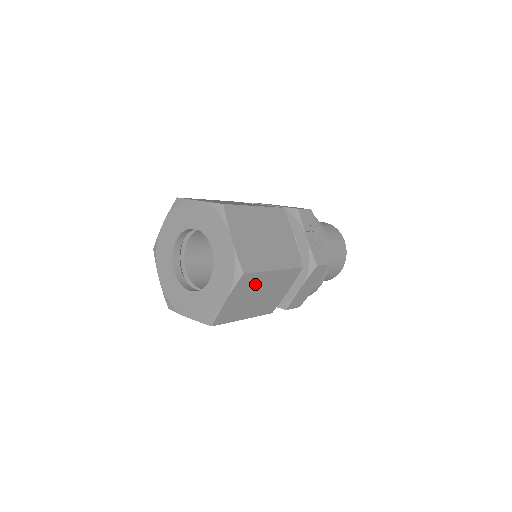
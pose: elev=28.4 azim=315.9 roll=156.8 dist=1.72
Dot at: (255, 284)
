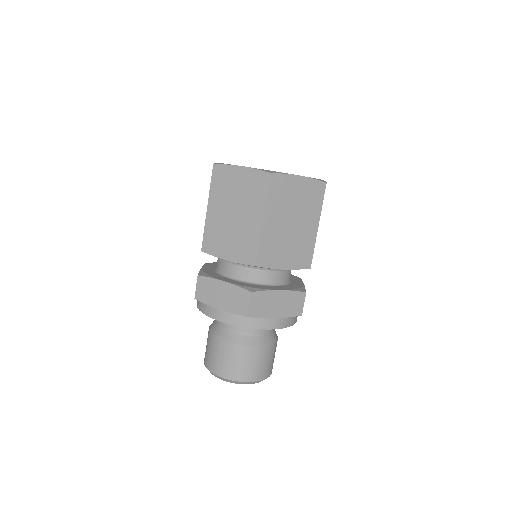
Dot at: (309, 207)
